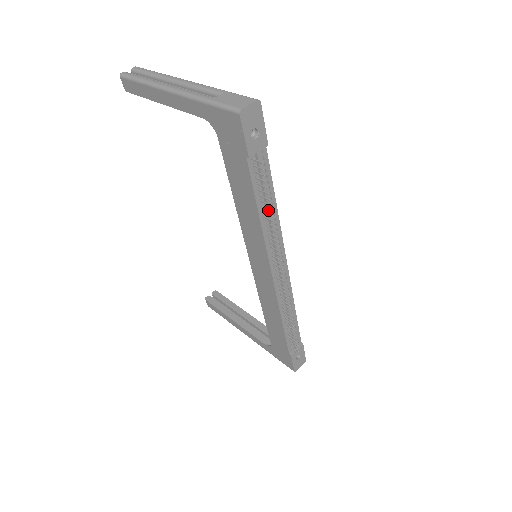
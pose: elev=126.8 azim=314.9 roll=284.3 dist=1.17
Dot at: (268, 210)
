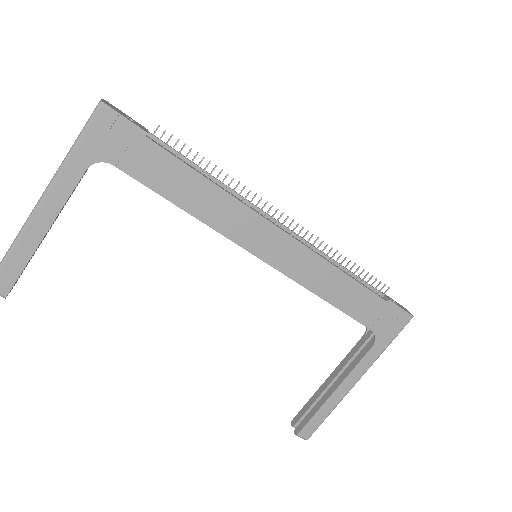
Dot at: occluded
